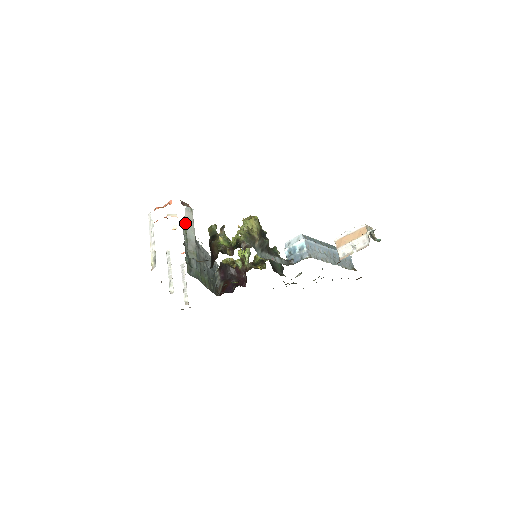
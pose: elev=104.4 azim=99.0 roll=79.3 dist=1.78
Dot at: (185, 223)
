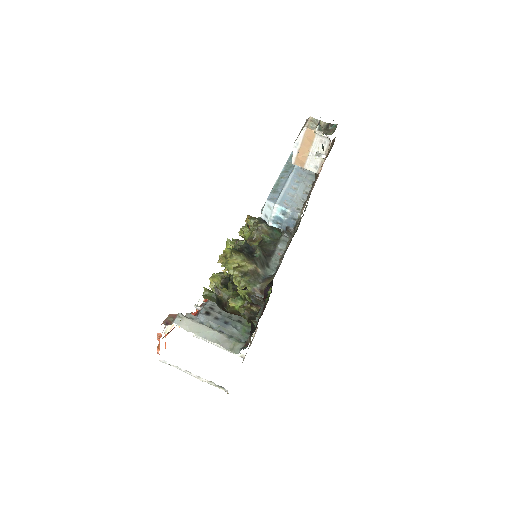
Dot at: occluded
